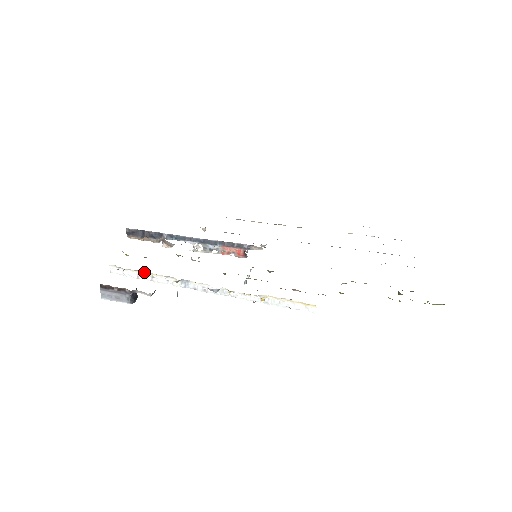
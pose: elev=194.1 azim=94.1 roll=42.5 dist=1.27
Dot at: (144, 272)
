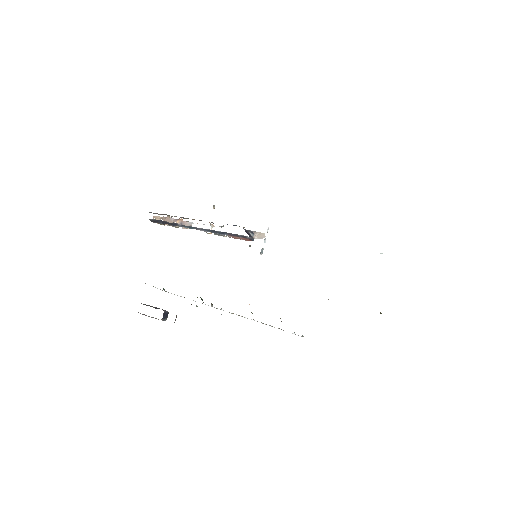
Dot at: occluded
